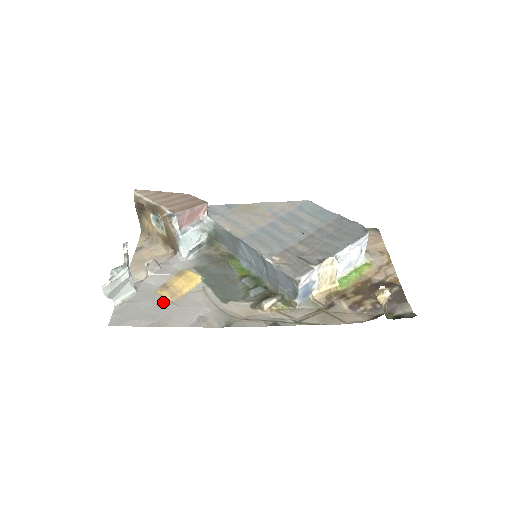
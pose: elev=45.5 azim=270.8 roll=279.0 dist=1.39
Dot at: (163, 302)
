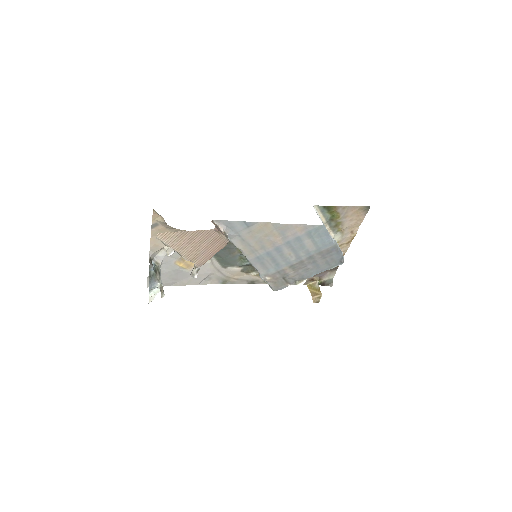
Dot at: (182, 271)
